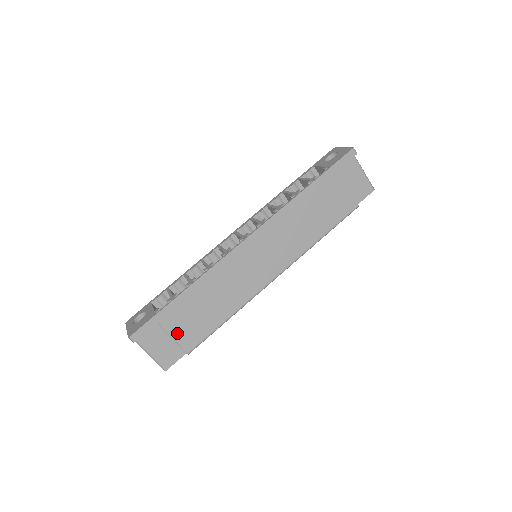
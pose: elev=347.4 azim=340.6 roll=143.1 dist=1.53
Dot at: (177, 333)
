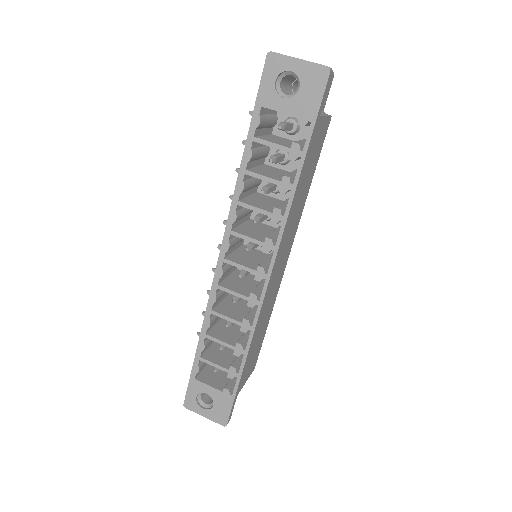
Dot at: (247, 377)
